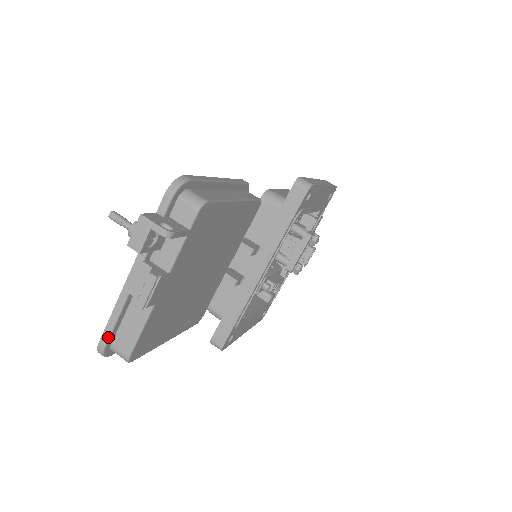
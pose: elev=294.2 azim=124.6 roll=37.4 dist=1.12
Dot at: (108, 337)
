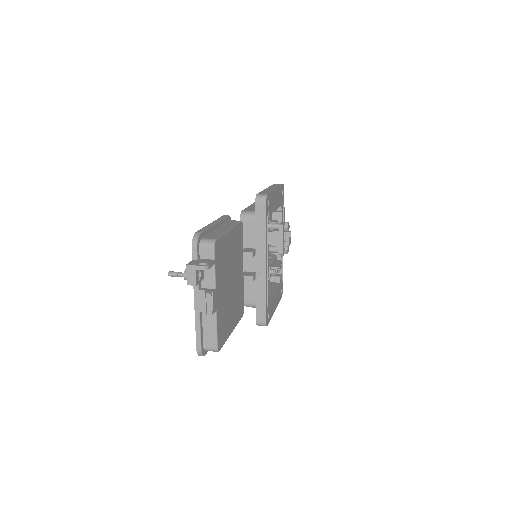
Dot at: (200, 343)
